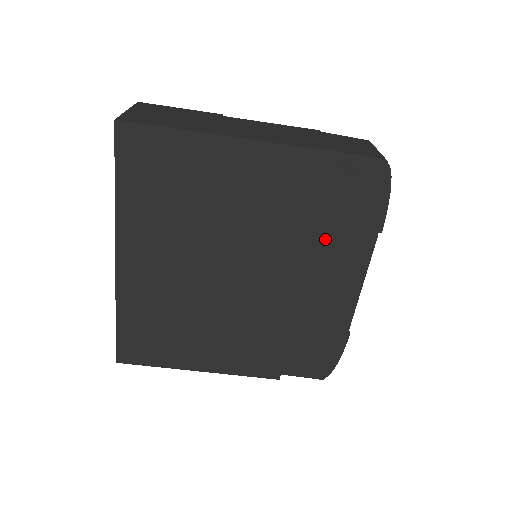
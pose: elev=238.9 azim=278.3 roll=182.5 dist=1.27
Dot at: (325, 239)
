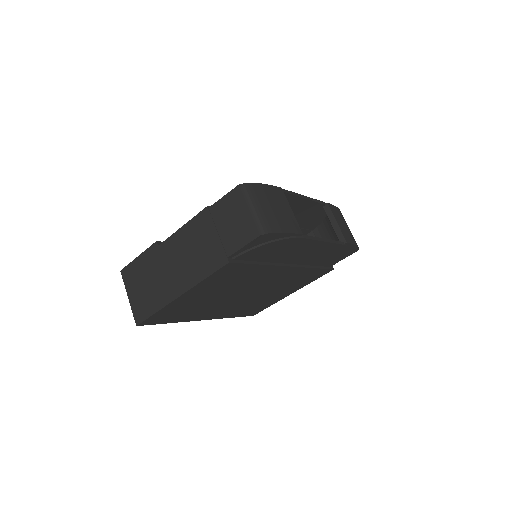
Dot at: (277, 257)
